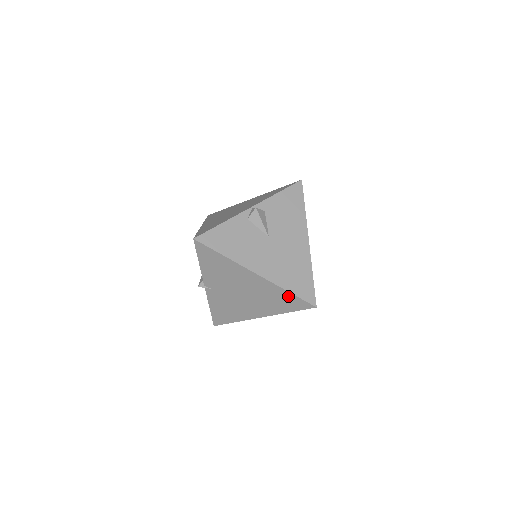
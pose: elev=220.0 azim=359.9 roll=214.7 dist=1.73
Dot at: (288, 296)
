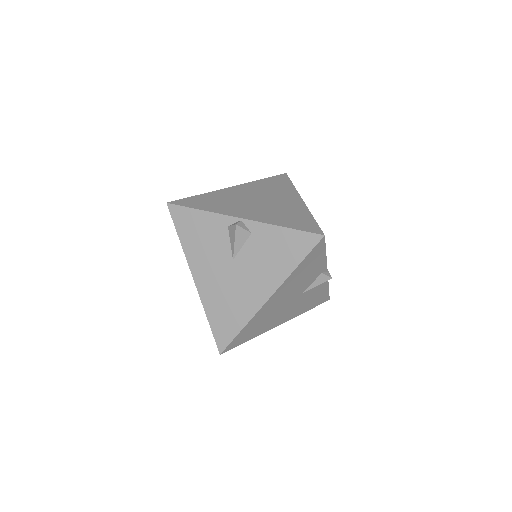
Dot at: occluded
